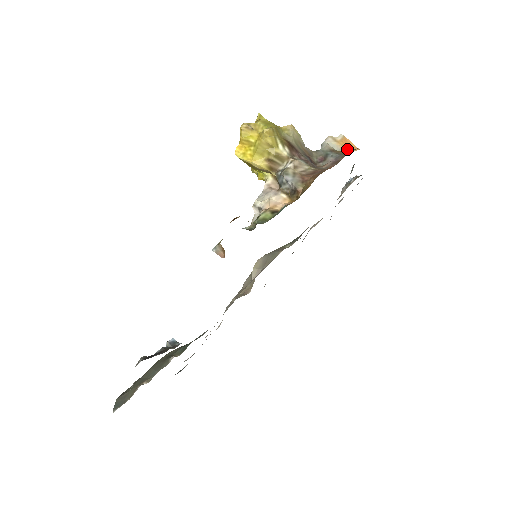
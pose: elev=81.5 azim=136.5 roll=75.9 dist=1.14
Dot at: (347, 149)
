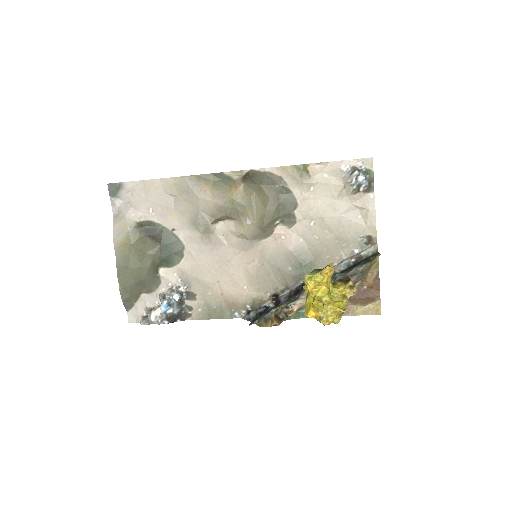
Dot at: occluded
